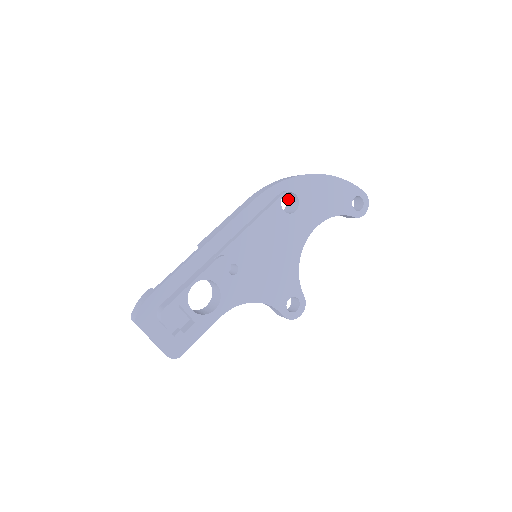
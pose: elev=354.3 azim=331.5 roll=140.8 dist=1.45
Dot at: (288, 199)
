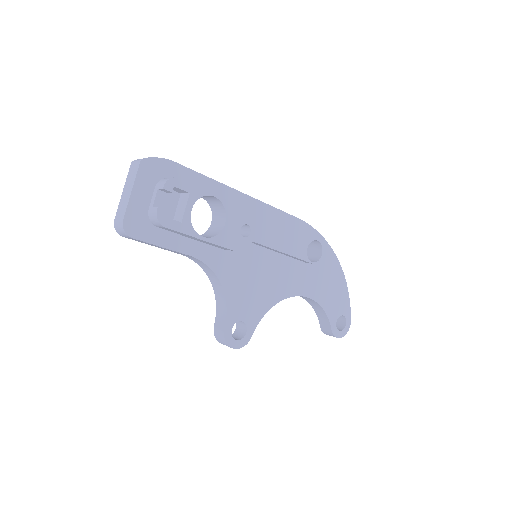
Dot at: (307, 255)
